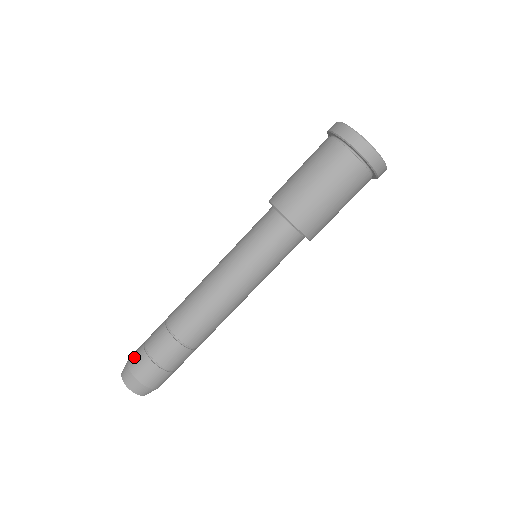
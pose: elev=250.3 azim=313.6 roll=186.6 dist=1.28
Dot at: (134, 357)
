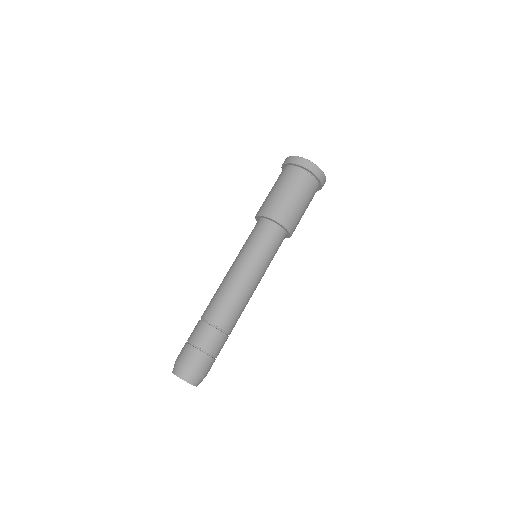
Dot at: (199, 364)
